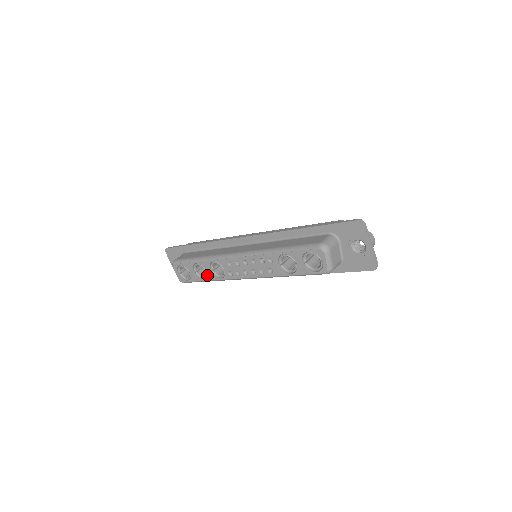
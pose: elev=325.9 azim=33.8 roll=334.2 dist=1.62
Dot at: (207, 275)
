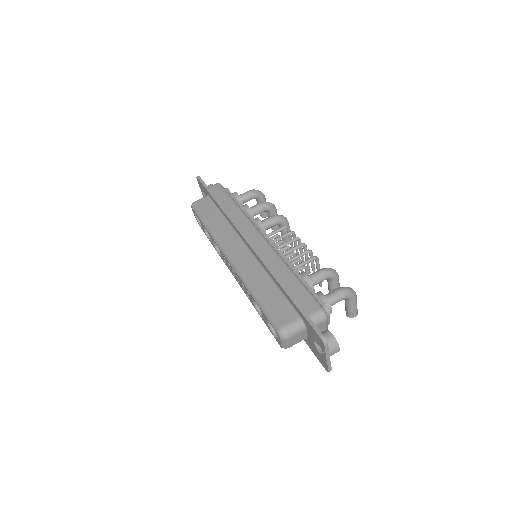
Dot at: (212, 242)
